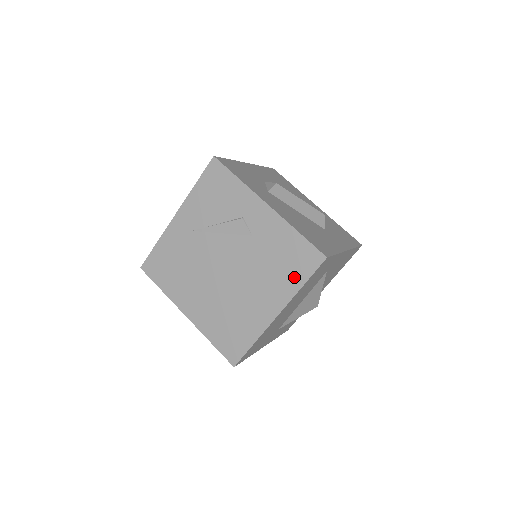
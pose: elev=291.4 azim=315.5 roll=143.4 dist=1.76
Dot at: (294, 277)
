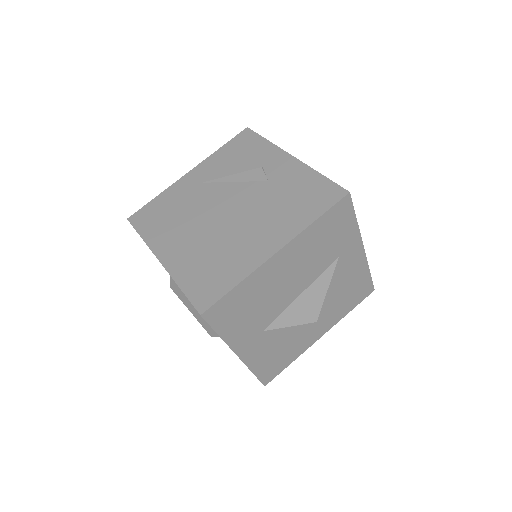
Dot at: (307, 212)
